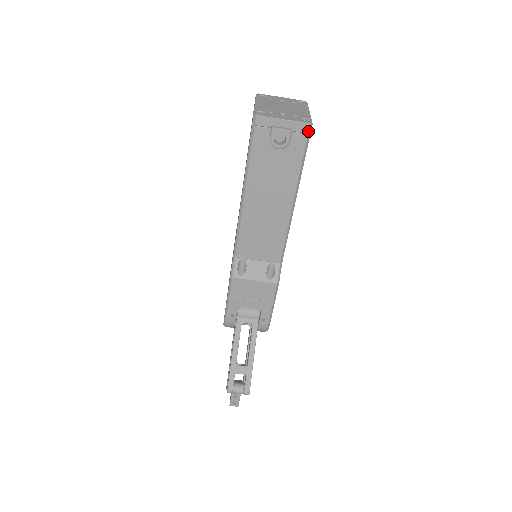
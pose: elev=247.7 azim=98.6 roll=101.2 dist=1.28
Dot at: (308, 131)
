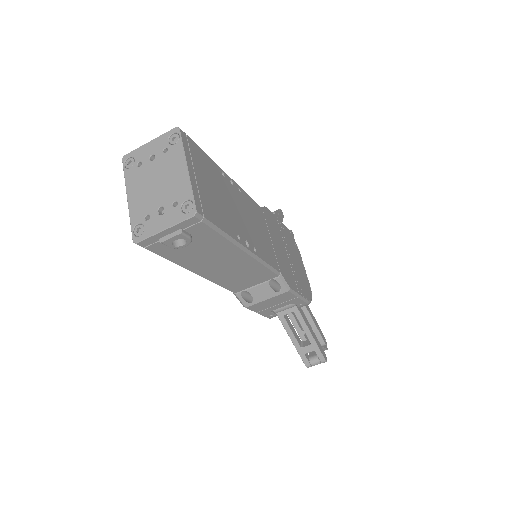
Dot at: (199, 220)
